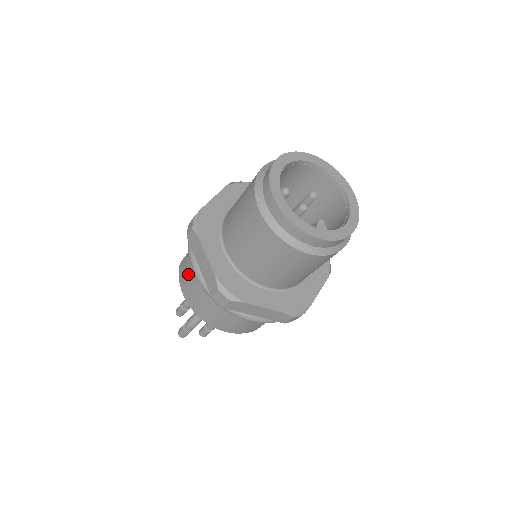
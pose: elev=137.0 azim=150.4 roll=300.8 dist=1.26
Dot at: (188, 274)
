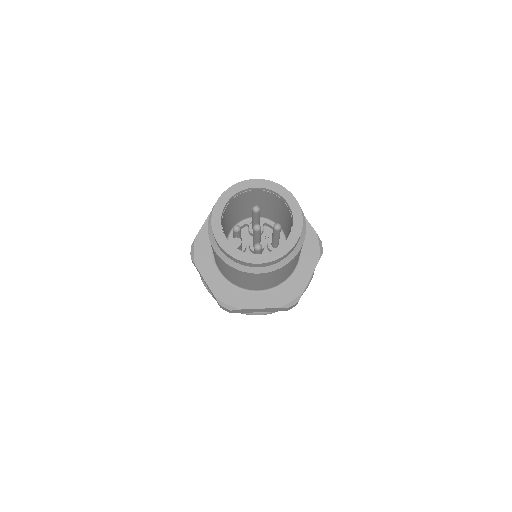
Dot at: occluded
